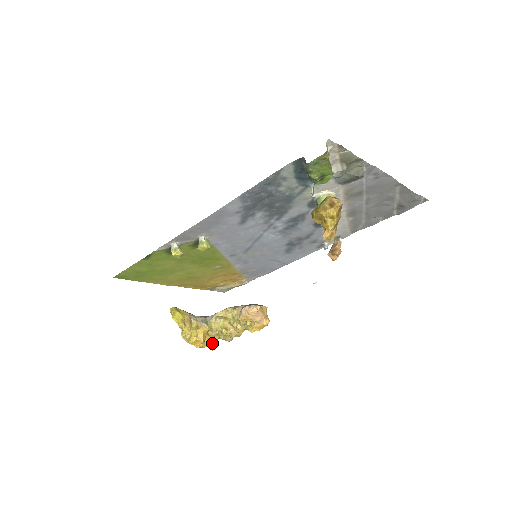
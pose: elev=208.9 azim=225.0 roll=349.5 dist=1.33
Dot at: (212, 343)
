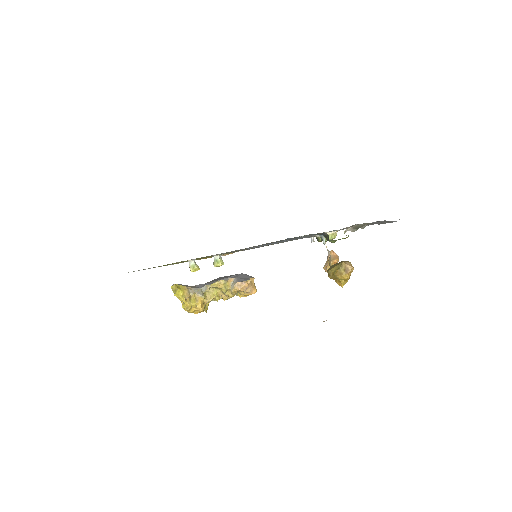
Dot at: (206, 307)
